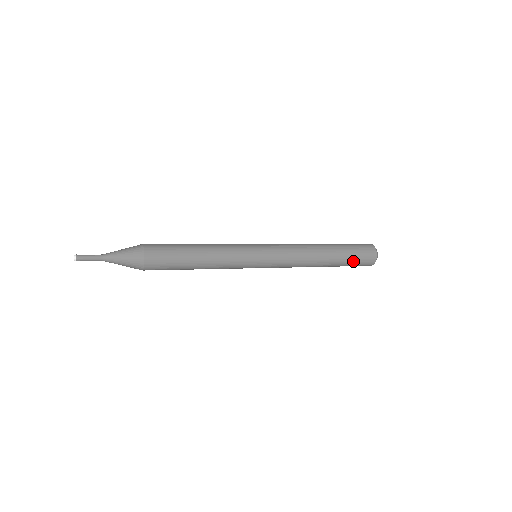
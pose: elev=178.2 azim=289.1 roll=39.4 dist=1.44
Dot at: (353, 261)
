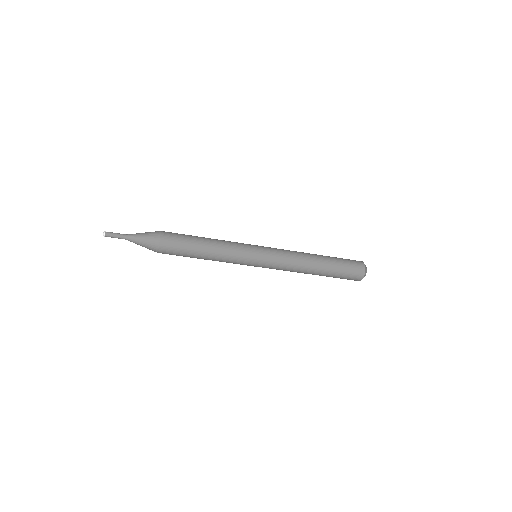
Dot at: (342, 275)
